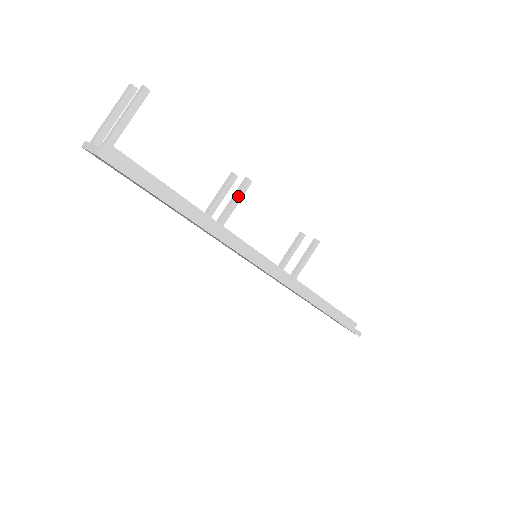
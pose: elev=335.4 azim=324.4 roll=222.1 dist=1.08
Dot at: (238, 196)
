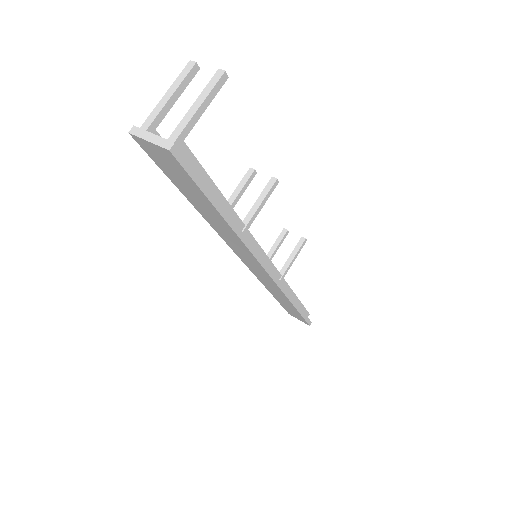
Dot at: (266, 197)
